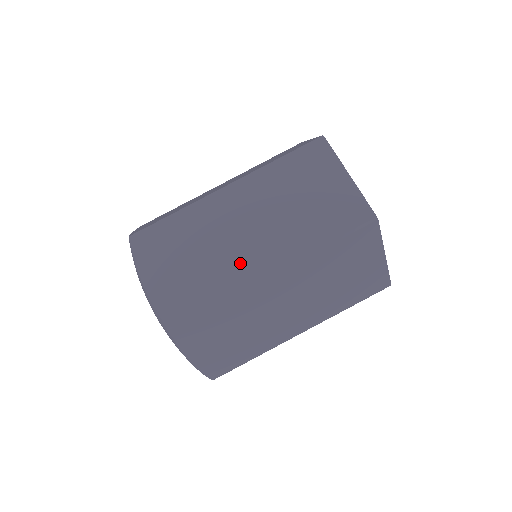
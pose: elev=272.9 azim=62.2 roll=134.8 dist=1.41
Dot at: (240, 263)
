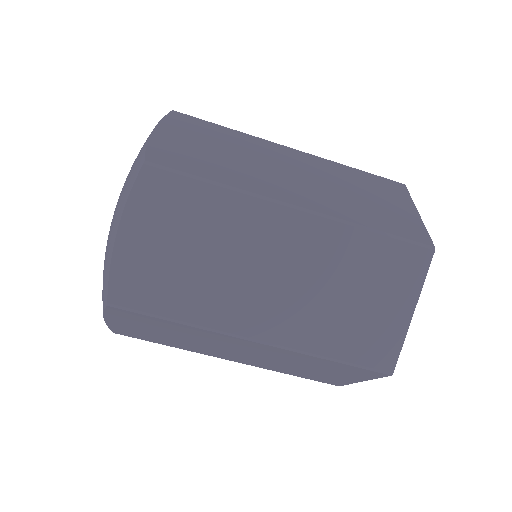
Dot at: (235, 303)
